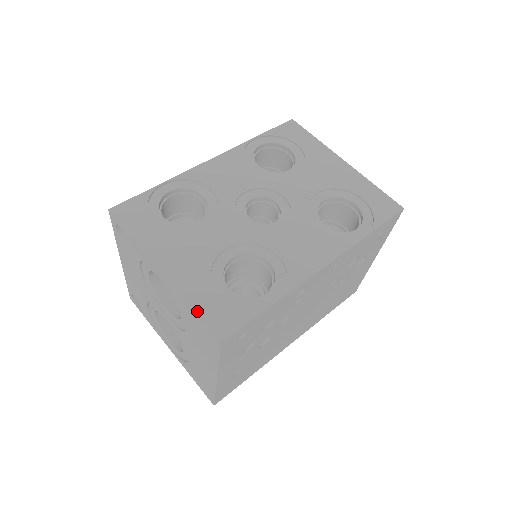
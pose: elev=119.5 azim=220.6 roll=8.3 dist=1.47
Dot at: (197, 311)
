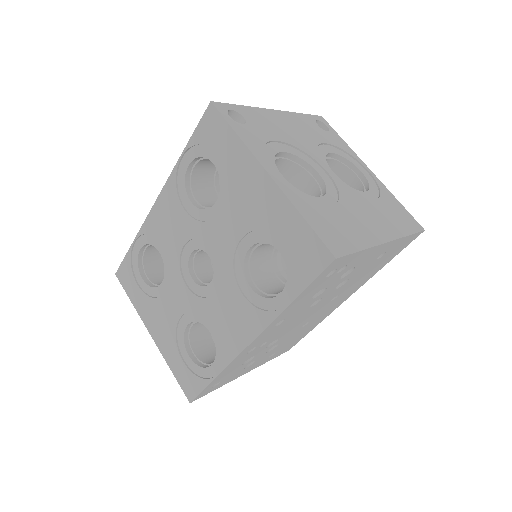
Dot at: (174, 374)
